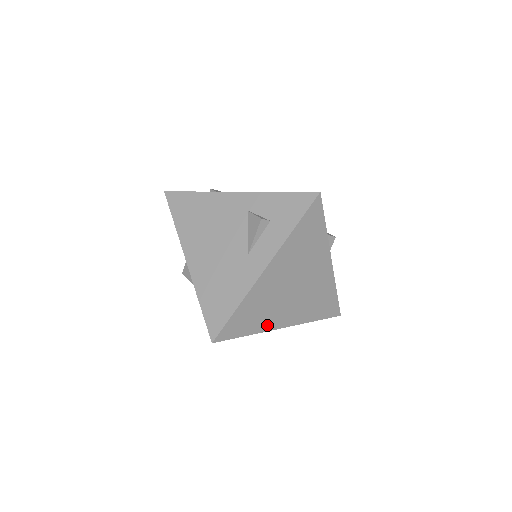
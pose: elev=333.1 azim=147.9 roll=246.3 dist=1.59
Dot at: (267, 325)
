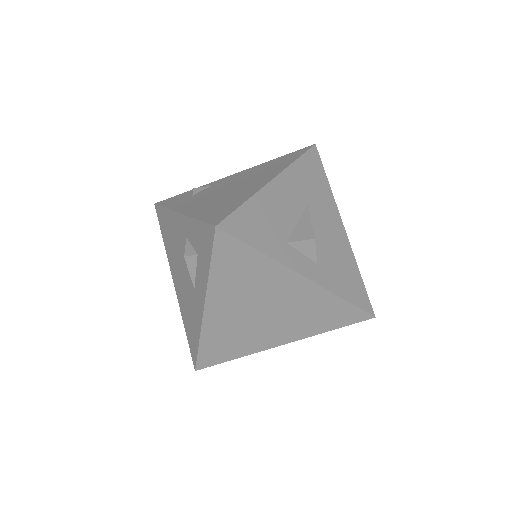
Dot at: (255, 347)
